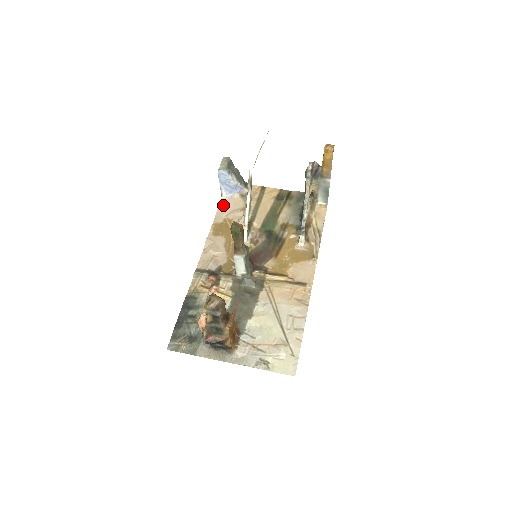
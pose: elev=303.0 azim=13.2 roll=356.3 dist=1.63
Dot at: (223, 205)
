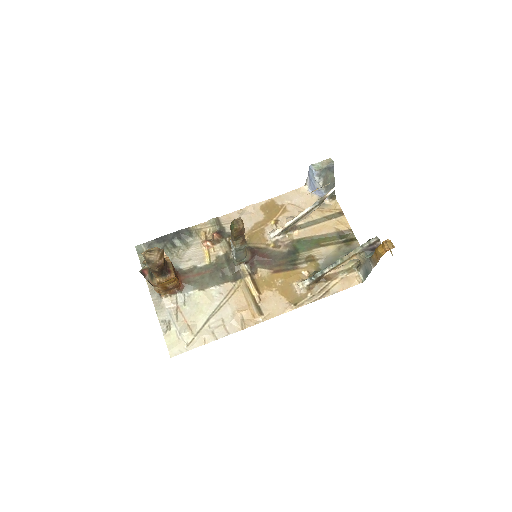
Dot at: (297, 193)
